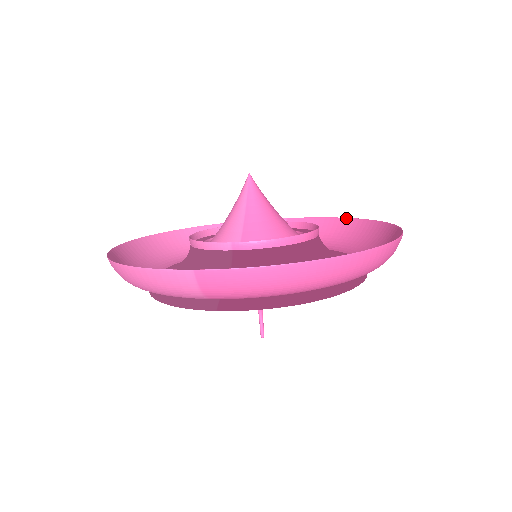
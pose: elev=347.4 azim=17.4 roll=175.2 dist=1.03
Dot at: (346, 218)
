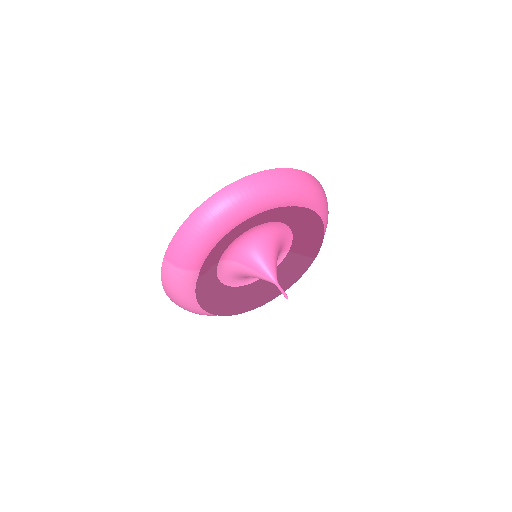
Dot at: occluded
